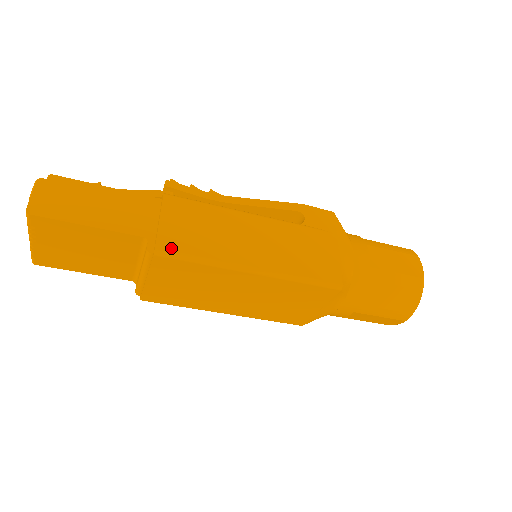
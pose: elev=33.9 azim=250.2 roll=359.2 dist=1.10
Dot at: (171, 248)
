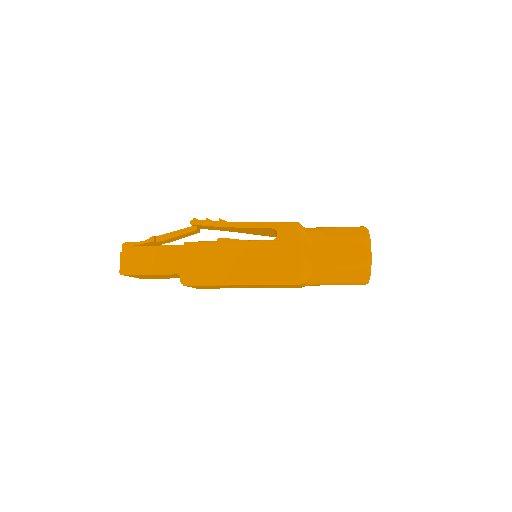
Dot at: (191, 281)
